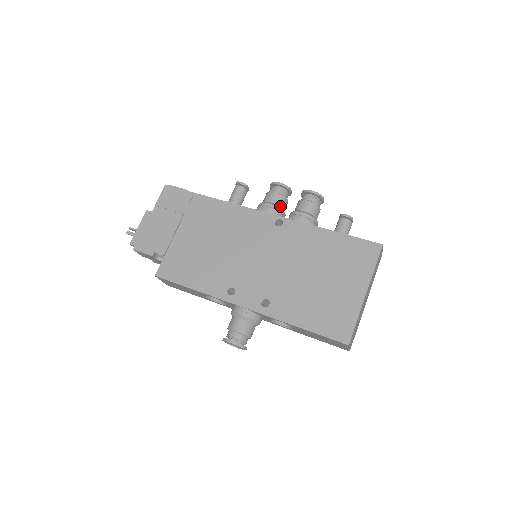
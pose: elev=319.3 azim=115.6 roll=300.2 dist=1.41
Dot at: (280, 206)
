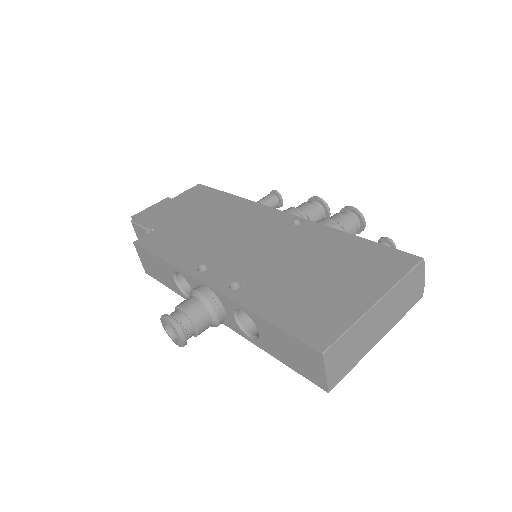
Dot at: (308, 216)
